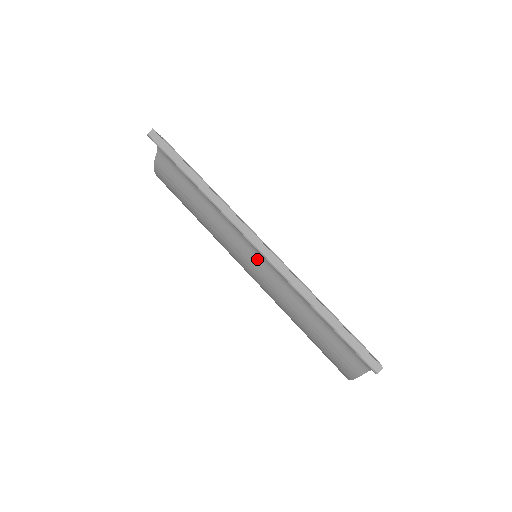
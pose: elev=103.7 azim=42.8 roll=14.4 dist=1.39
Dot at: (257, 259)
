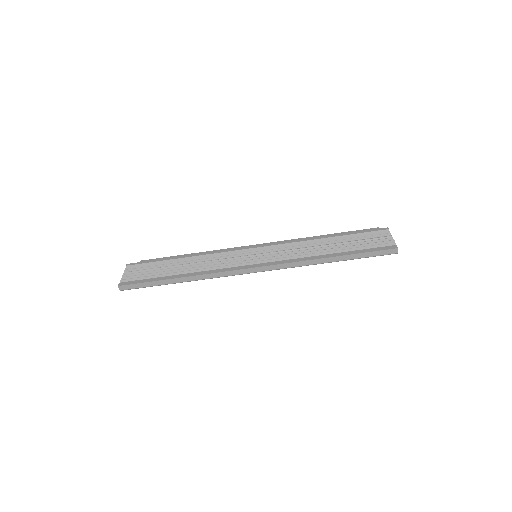
Dot at: occluded
